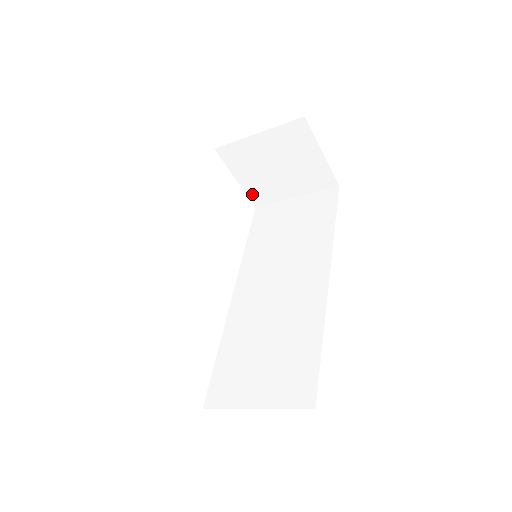
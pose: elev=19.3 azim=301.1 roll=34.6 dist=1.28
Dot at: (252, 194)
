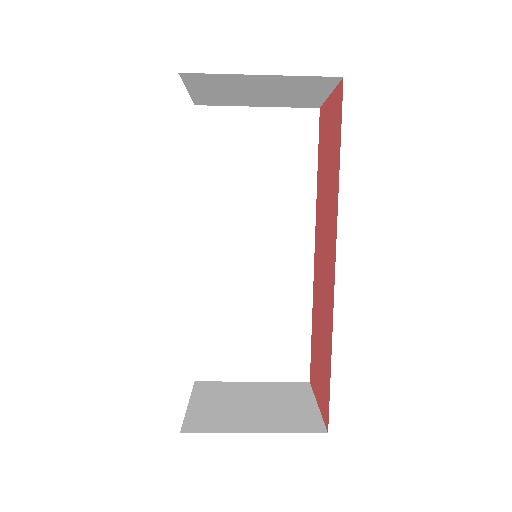
Dot at: (200, 99)
